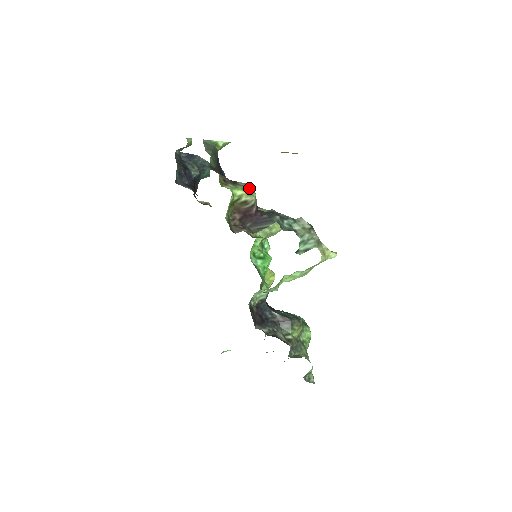
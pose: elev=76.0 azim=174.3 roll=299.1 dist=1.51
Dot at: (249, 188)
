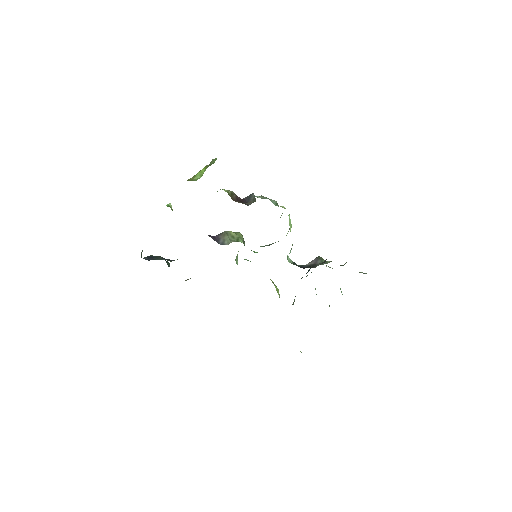
Dot at: occluded
